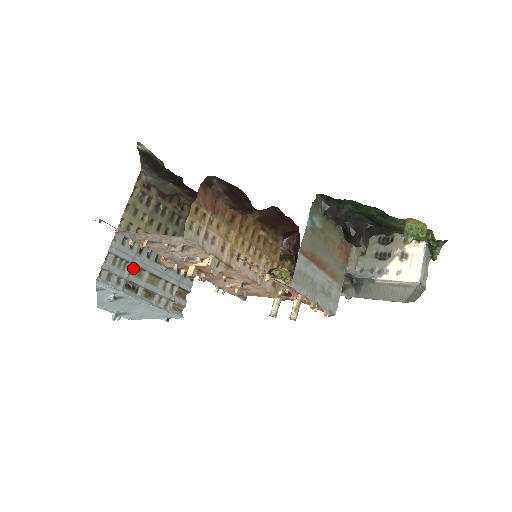
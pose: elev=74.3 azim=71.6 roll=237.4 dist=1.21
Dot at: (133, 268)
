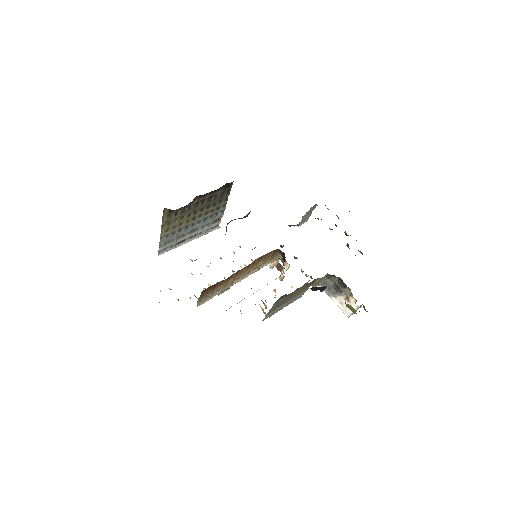
Dot at: (178, 237)
